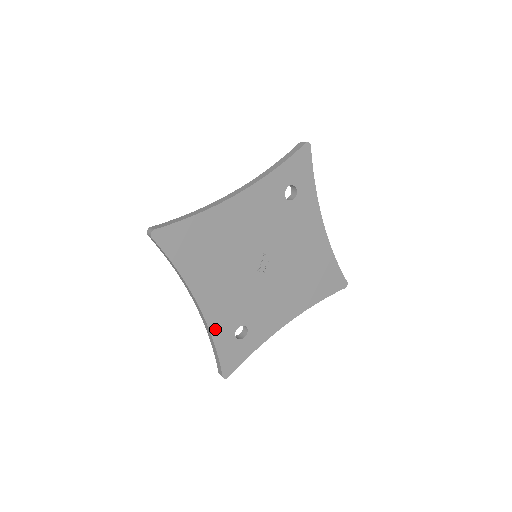
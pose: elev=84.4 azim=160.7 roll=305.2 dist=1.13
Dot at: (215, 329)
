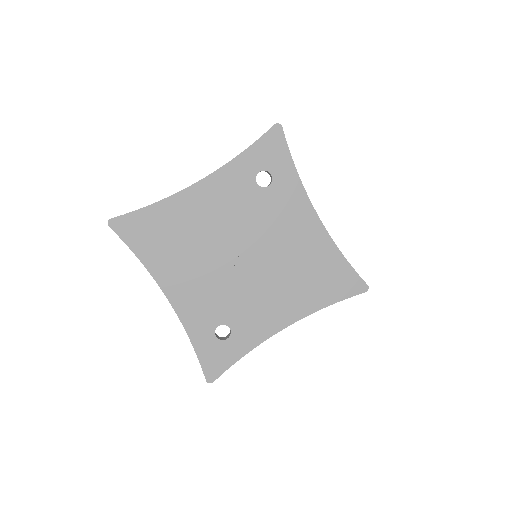
Dot at: (189, 325)
